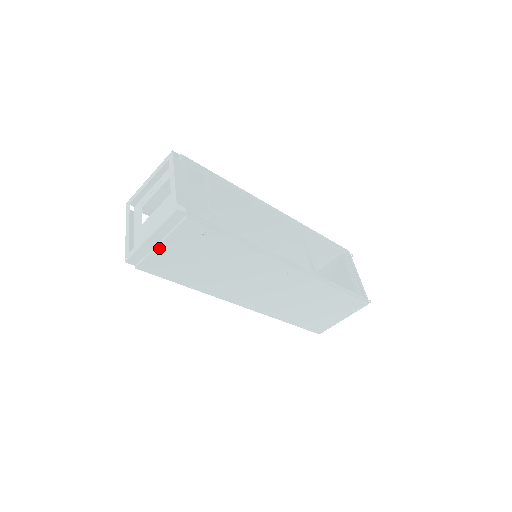
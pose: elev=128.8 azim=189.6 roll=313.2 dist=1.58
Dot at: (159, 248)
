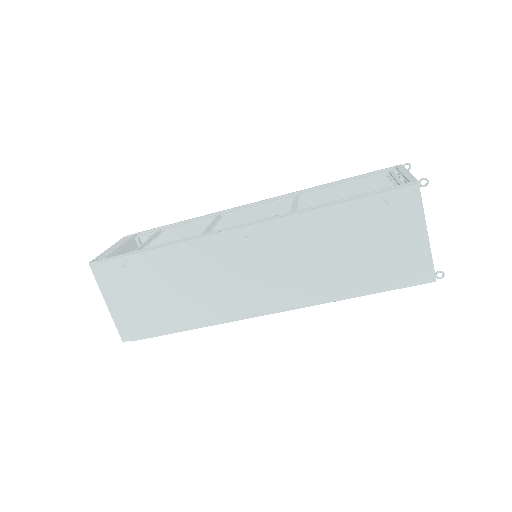
Dot at: (119, 308)
